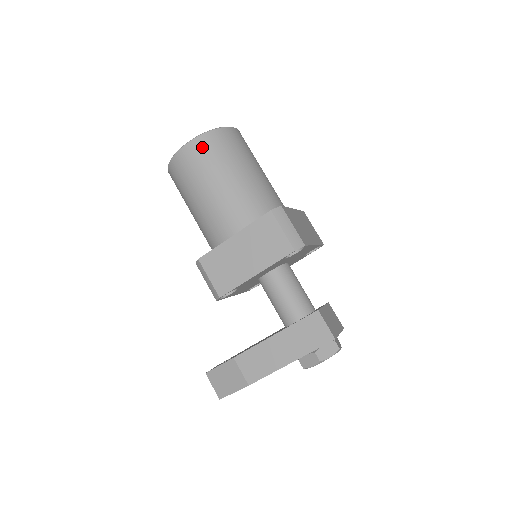
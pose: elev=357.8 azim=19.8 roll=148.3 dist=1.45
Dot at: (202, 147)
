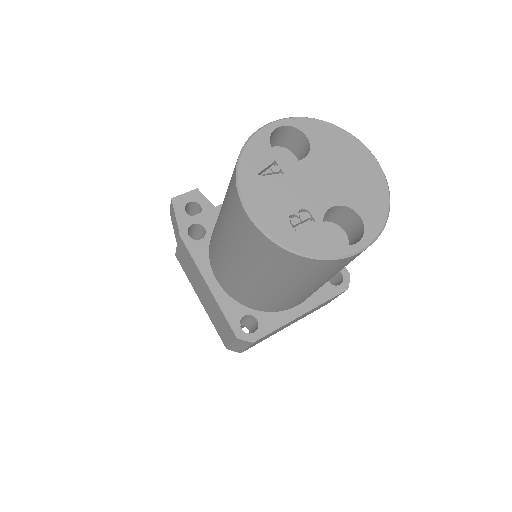
Dot at: (259, 244)
